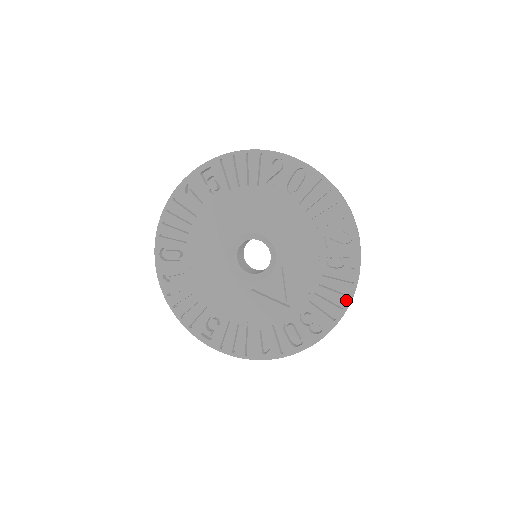
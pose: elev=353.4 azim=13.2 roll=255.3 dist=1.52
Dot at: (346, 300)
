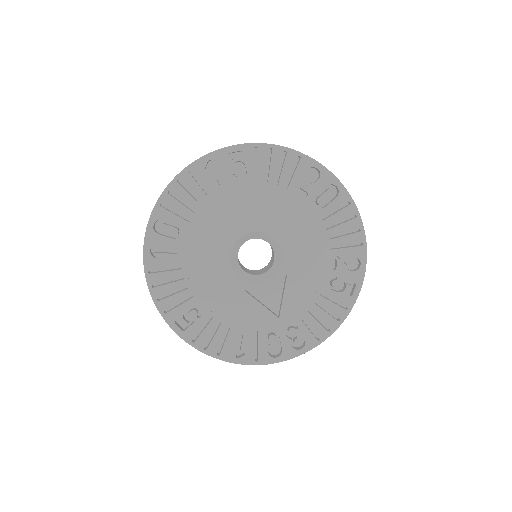
Dot at: (335, 324)
